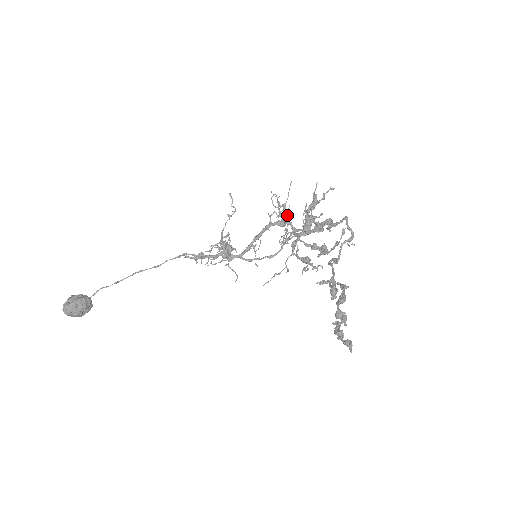
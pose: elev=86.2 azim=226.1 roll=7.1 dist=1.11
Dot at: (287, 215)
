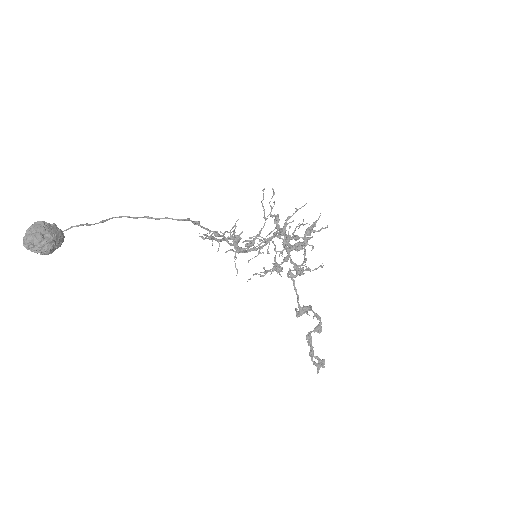
Dot at: occluded
